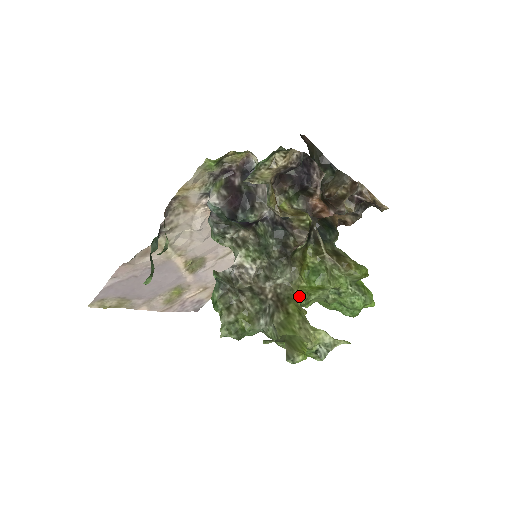
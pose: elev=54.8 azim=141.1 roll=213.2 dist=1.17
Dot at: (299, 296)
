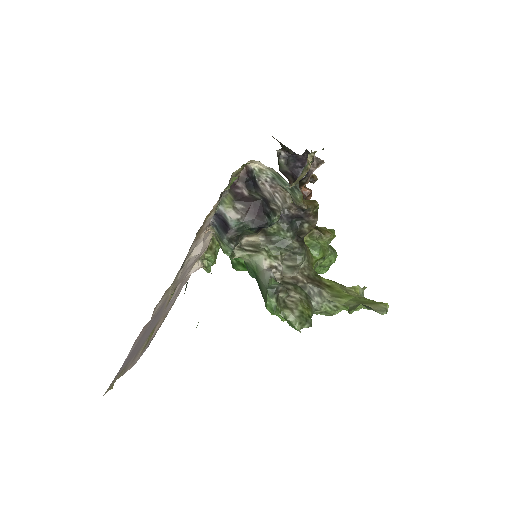
Dot at: occluded
